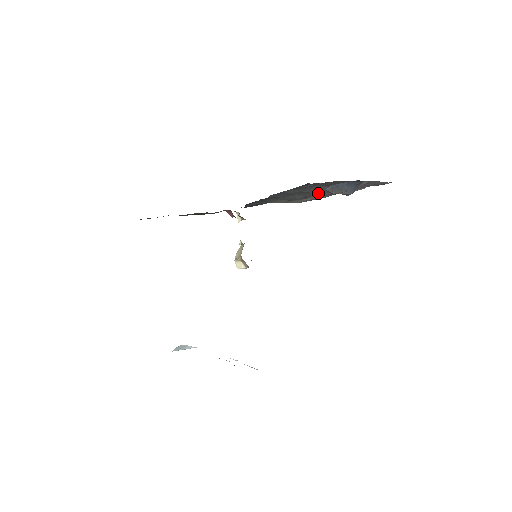
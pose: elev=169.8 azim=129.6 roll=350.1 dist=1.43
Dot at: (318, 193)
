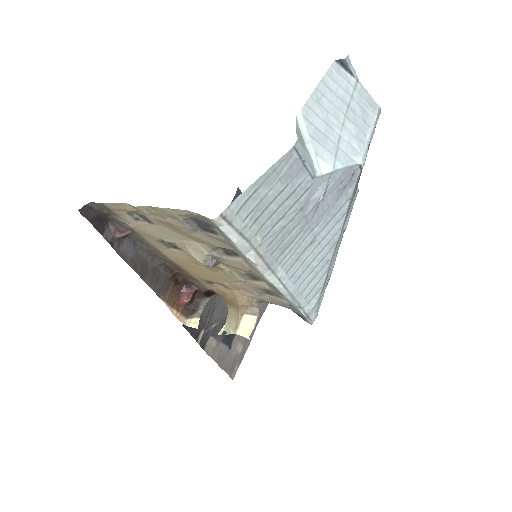
Dot at: occluded
